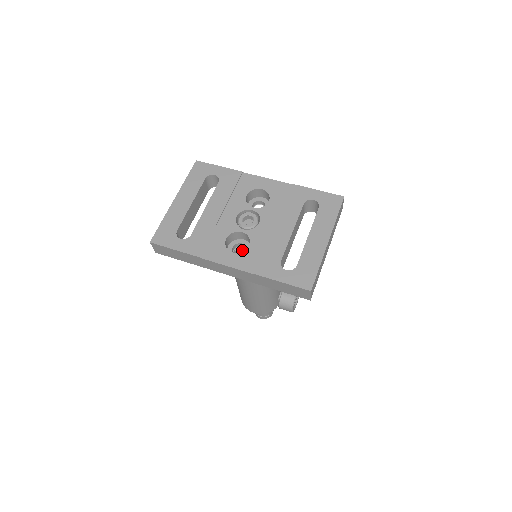
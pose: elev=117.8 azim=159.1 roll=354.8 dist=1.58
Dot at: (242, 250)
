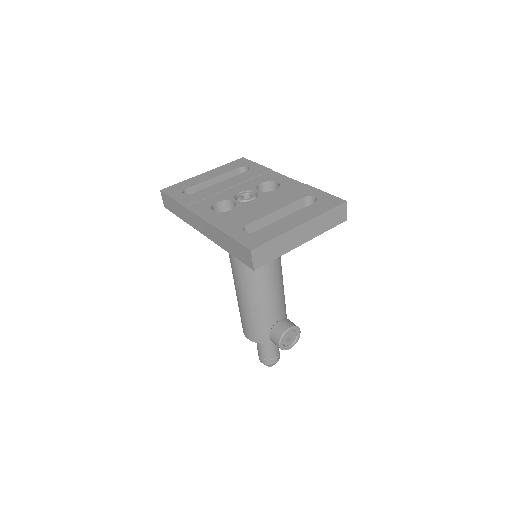
Dot at: occluded
